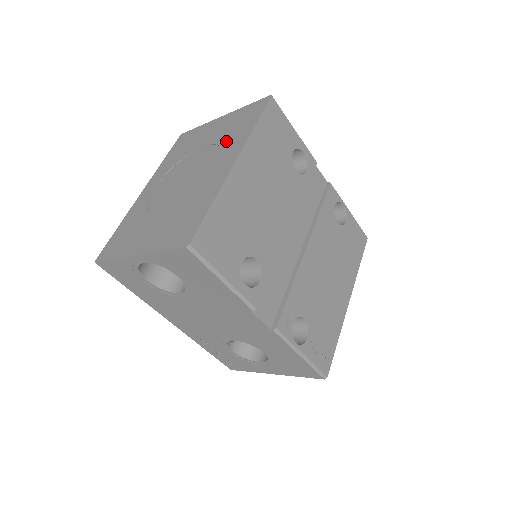
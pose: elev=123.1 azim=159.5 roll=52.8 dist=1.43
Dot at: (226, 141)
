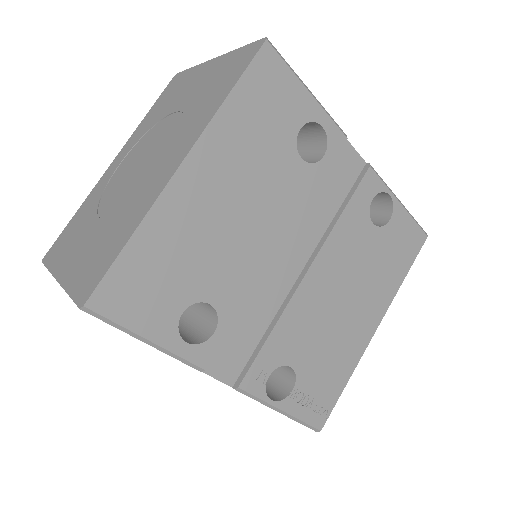
Dot at: (192, 115)
